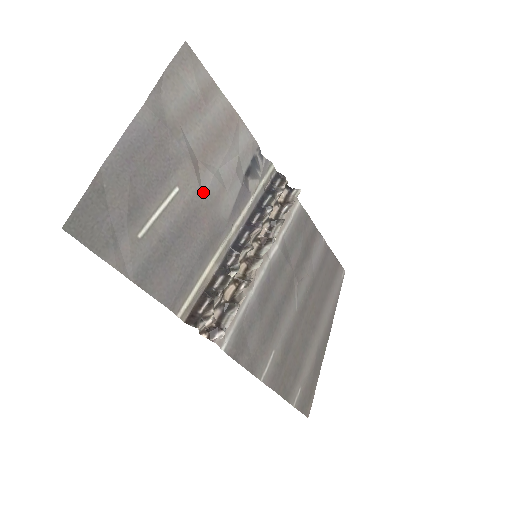
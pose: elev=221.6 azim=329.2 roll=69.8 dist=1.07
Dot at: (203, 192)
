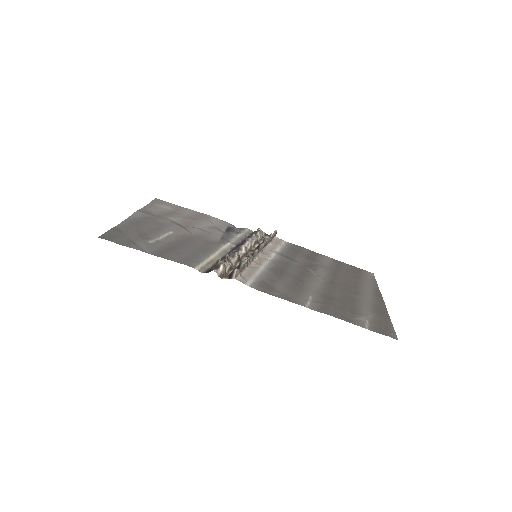
Dot at: (192, 233)
